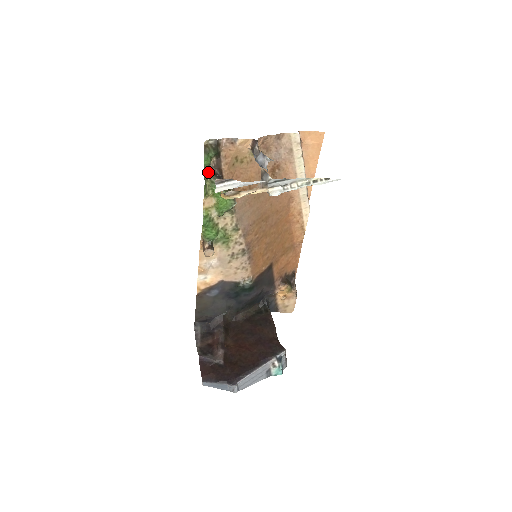
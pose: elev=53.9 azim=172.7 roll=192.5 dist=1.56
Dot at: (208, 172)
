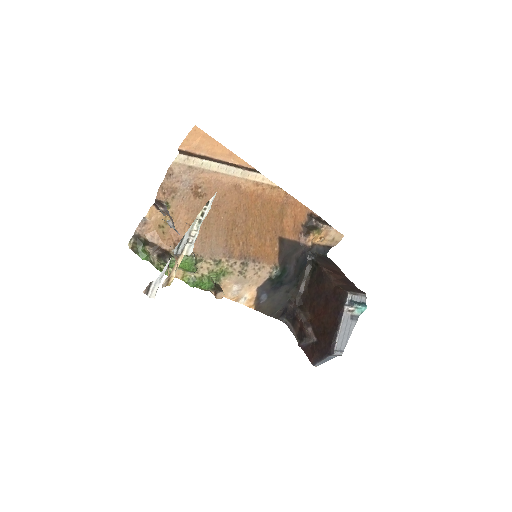
Dot at: (154, 259)
